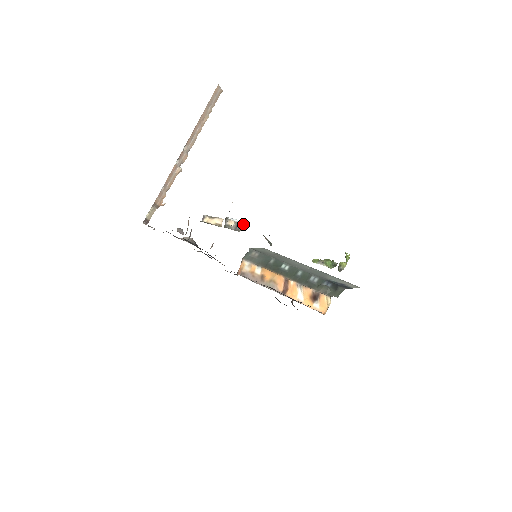
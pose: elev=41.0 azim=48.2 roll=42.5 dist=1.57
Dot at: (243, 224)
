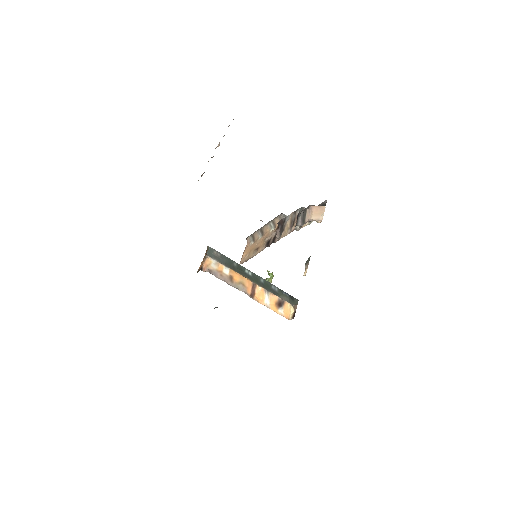
Dot at: occluded
